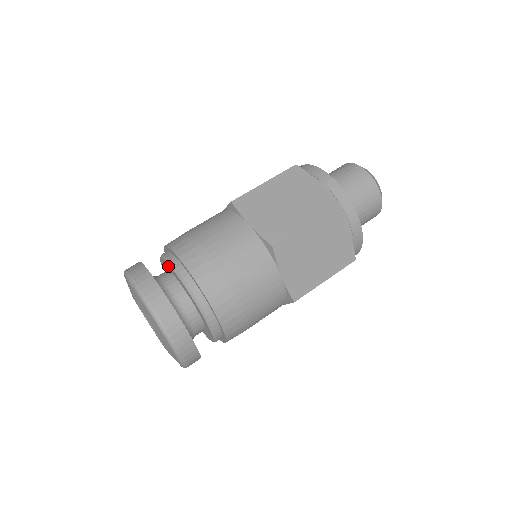
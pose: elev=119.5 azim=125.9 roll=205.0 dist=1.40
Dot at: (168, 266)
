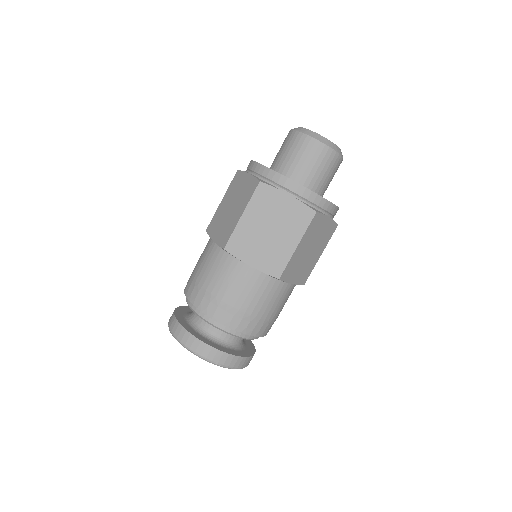
Dot at: occluded
